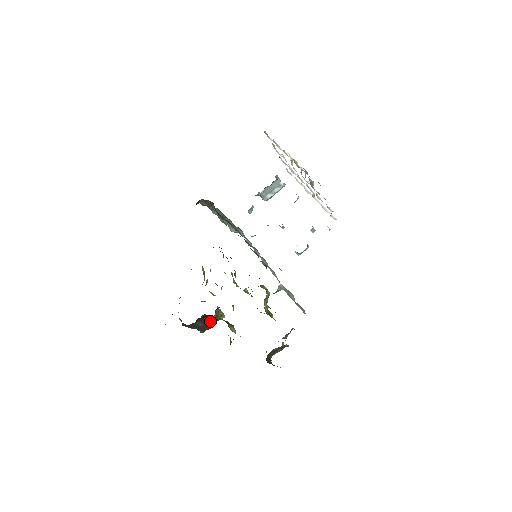
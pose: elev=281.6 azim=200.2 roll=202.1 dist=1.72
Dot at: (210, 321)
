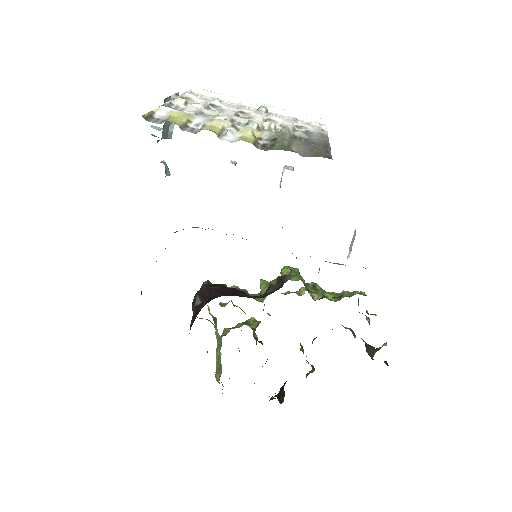
Dot at: occluded
